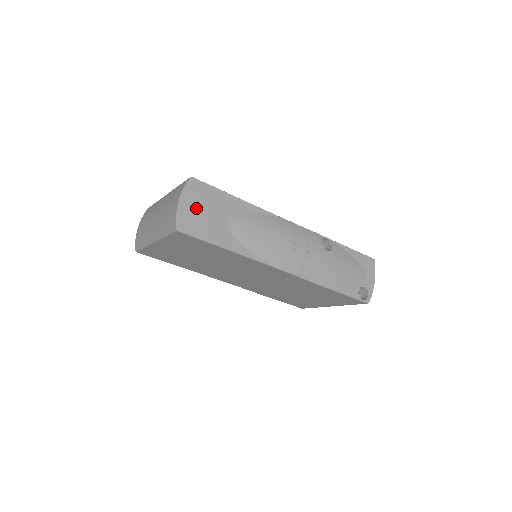
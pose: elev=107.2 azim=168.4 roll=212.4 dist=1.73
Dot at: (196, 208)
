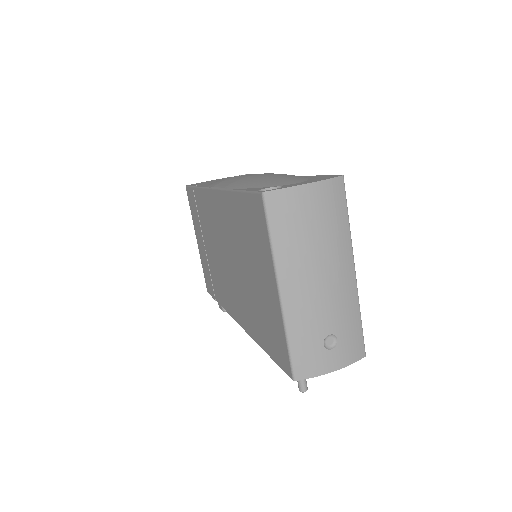
Dot at: occluded
